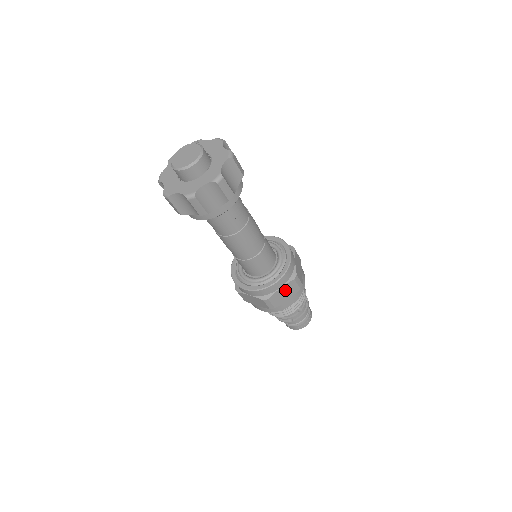
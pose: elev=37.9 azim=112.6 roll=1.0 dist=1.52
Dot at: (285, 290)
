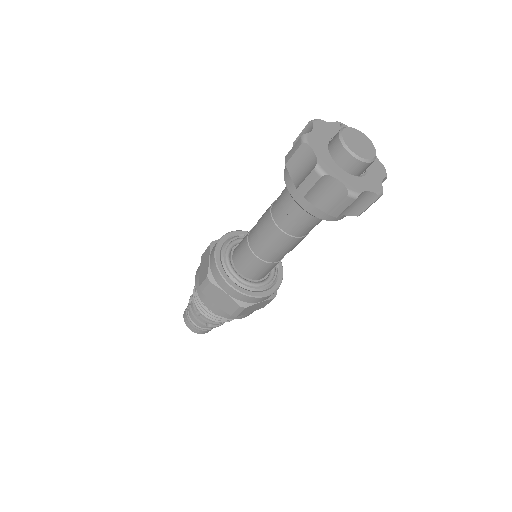
Dot at: (260, 304)
